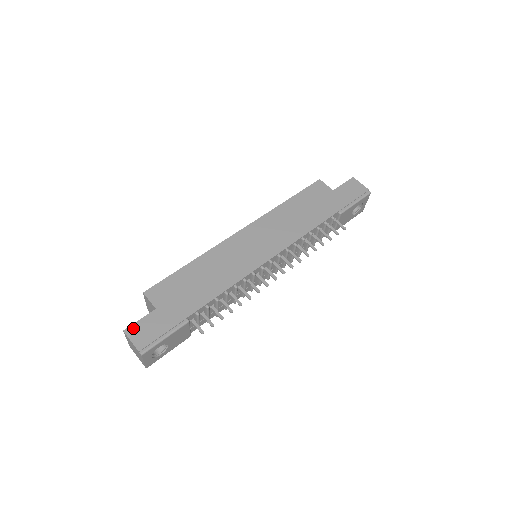
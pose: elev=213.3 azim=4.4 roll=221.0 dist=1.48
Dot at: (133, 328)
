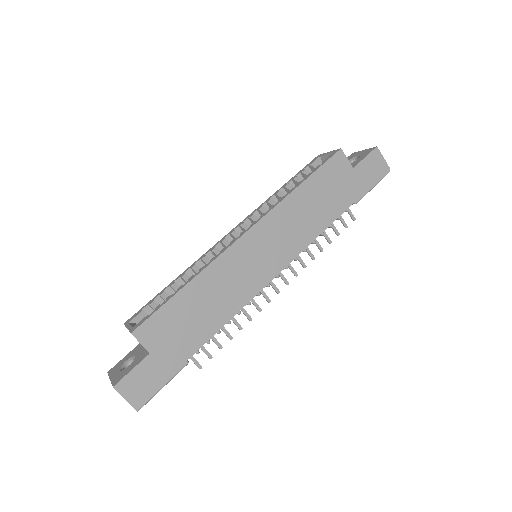
Dot at: (125, 382)
